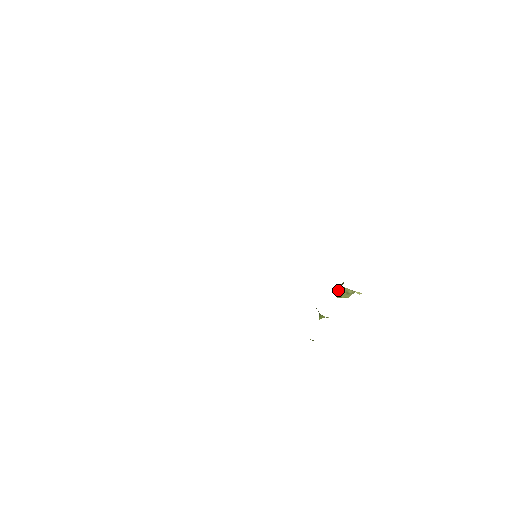
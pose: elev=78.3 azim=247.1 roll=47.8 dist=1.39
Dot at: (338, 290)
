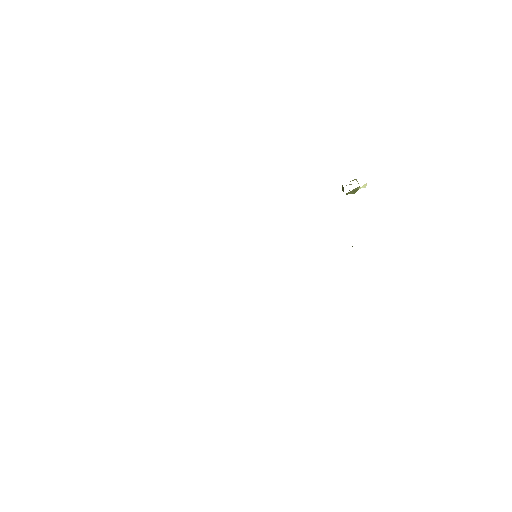
Dot at: occluded
